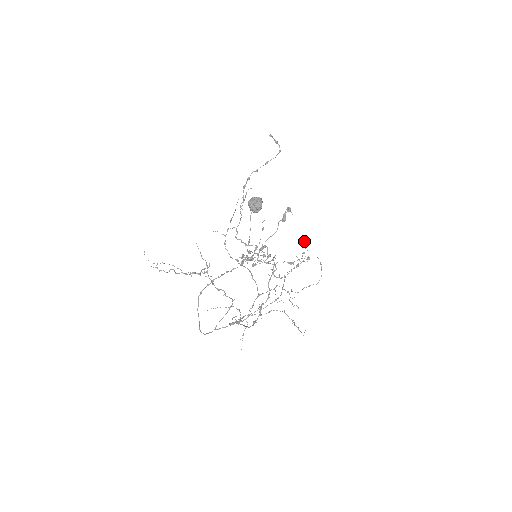
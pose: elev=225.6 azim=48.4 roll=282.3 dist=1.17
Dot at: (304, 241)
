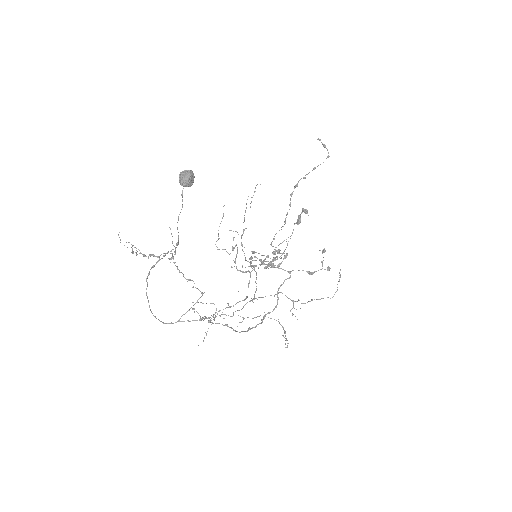
Dot at: (324, 249)
